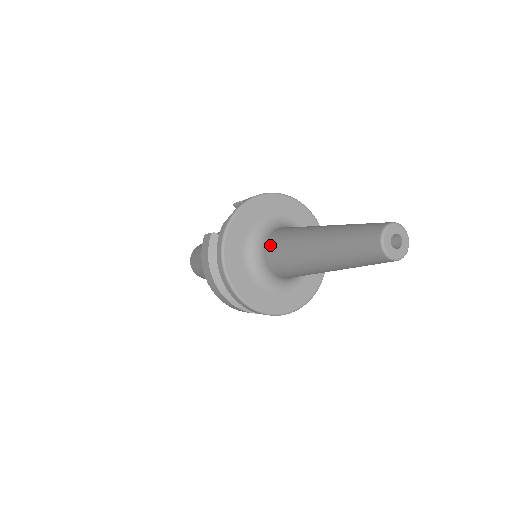
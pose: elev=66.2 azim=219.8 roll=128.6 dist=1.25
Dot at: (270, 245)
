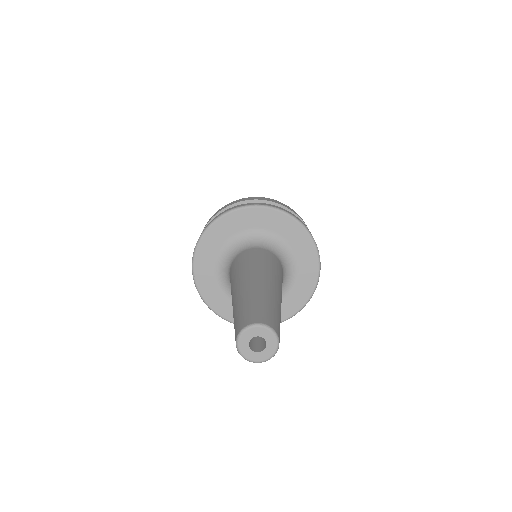
Dot at: occluded
